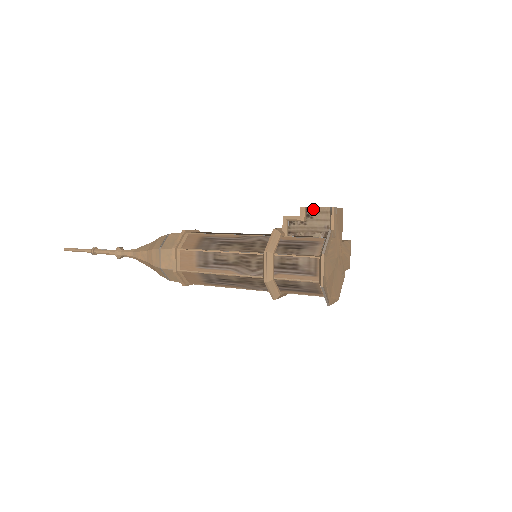
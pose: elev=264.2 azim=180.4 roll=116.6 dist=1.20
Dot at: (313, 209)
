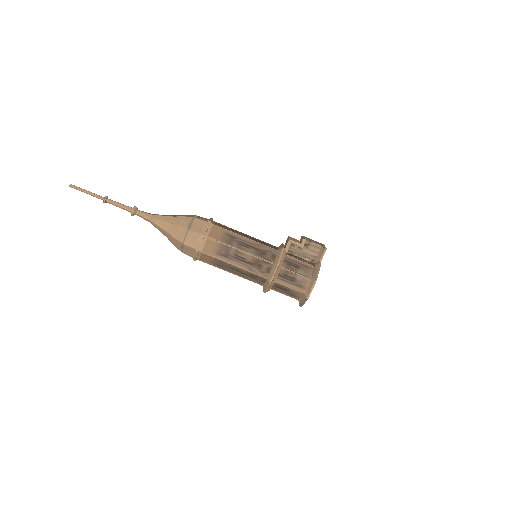
Dot at: (311, 242)
